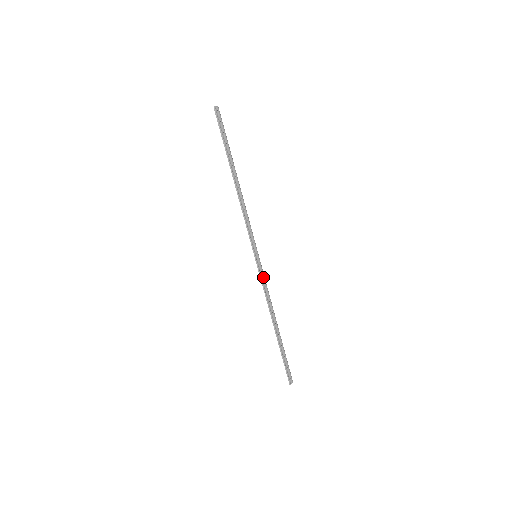
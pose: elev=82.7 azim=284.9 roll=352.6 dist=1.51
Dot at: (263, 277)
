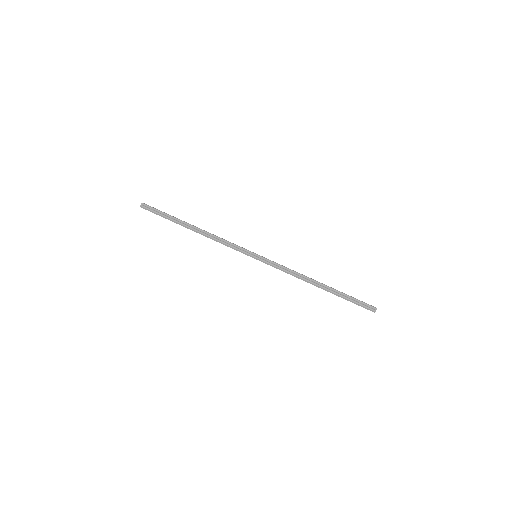
Dot at: (274, 264)
